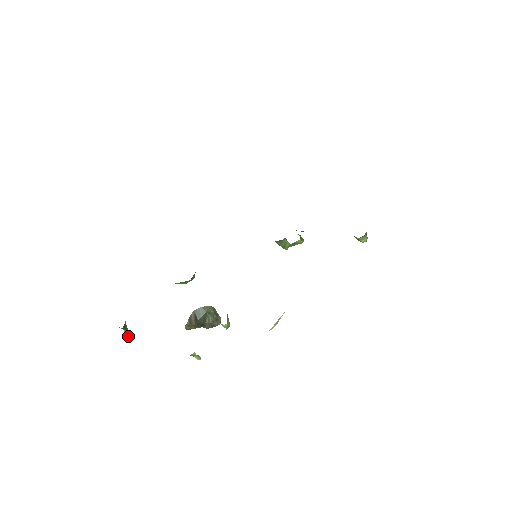
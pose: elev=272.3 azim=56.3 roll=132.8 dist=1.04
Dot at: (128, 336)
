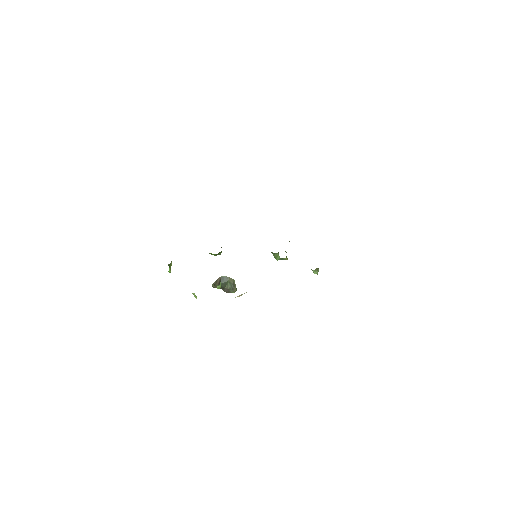
Dot at: (170, 271)
